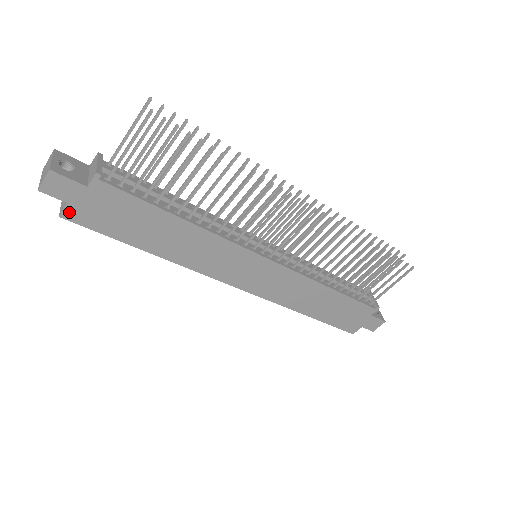
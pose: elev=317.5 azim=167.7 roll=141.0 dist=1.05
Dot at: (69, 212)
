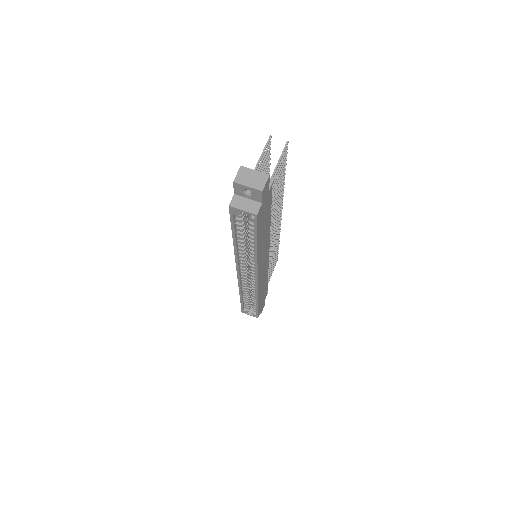
Dot at: (259, 211)
